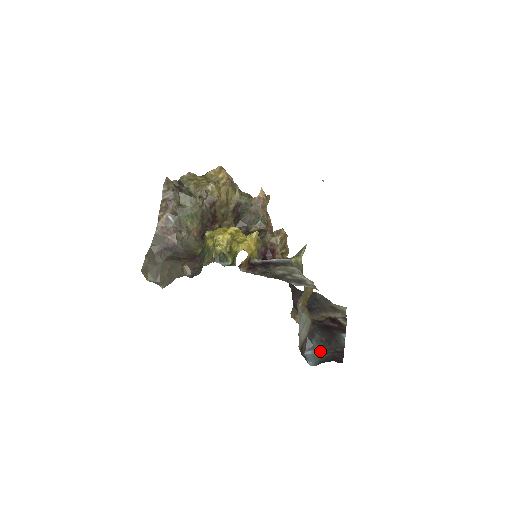
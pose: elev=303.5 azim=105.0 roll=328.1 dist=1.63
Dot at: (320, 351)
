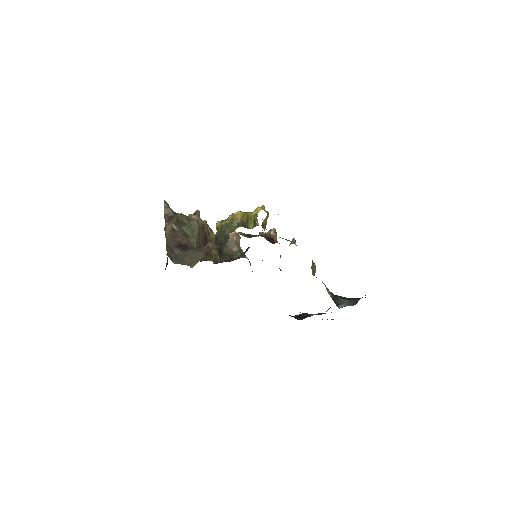
Dot at: (350, 301)
